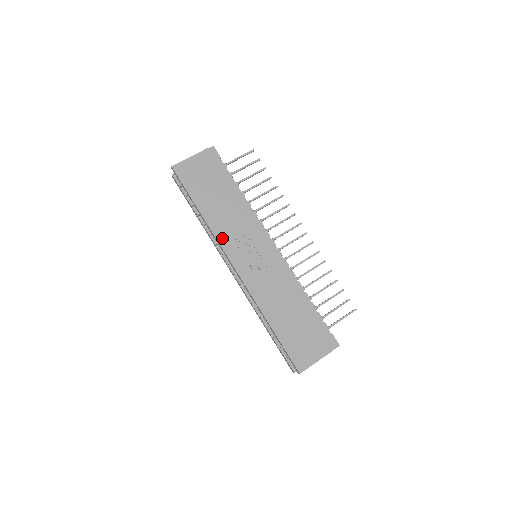
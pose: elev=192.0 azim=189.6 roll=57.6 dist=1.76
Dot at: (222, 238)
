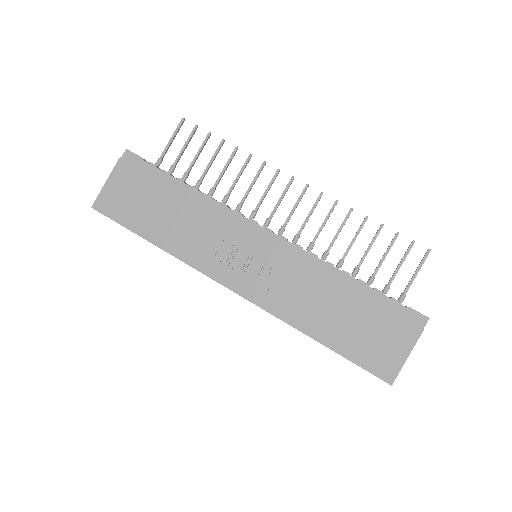
Dot at: (197, 262)
